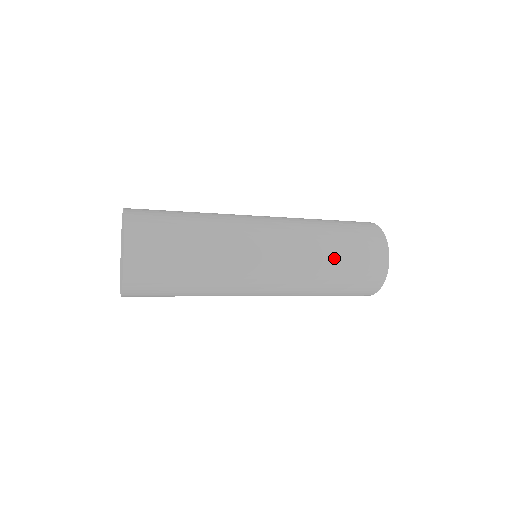
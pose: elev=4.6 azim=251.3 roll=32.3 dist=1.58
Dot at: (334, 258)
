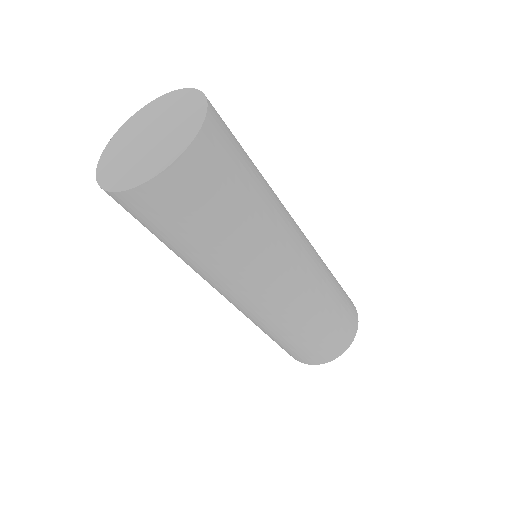
Dot at: (329, 309)
